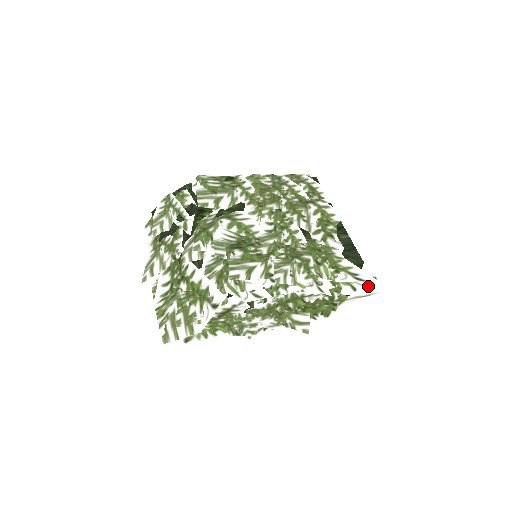
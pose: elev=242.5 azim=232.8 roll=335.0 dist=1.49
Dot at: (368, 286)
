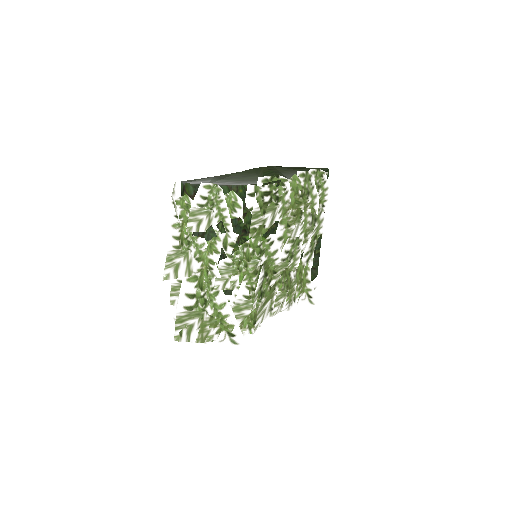
Dot at: occluded
